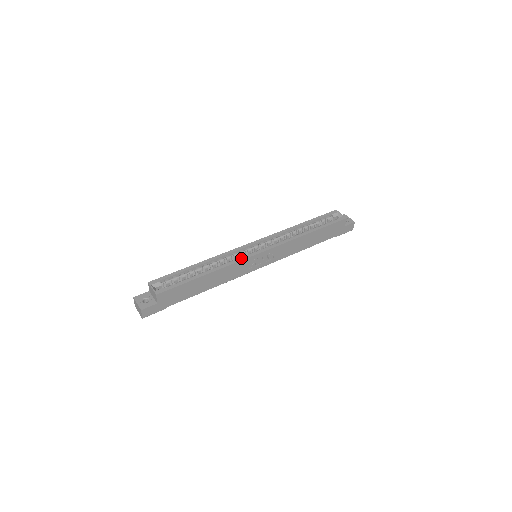
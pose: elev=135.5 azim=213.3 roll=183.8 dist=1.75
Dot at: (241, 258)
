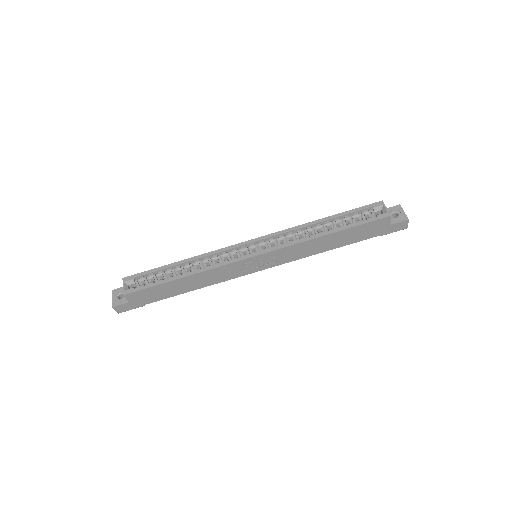
Dot at: (227, 261)
